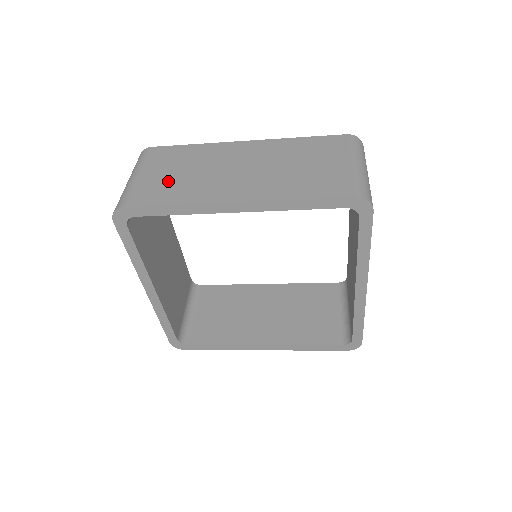
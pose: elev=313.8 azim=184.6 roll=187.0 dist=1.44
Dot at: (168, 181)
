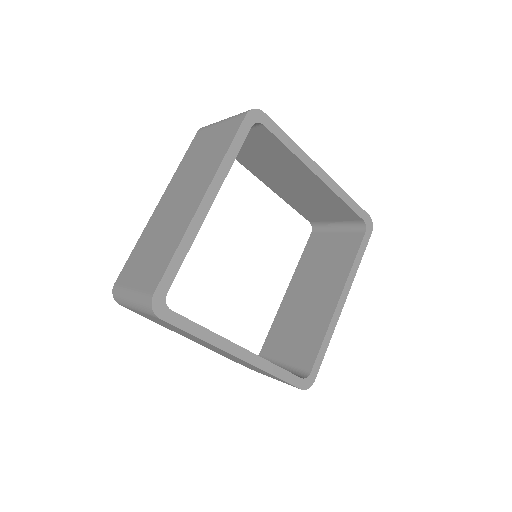
Dot at: occluded
